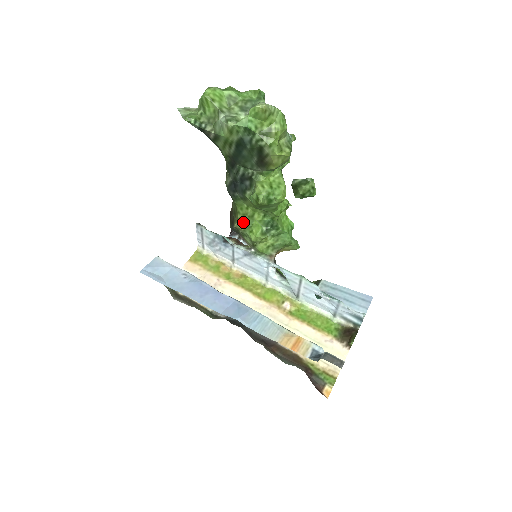
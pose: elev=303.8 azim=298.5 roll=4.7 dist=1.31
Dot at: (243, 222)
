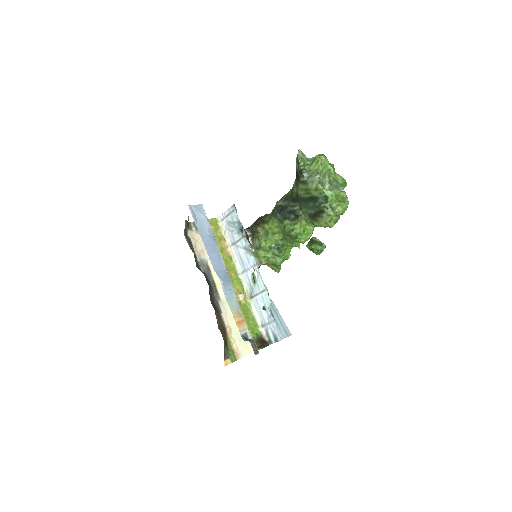
Dot at: (266, 231)
